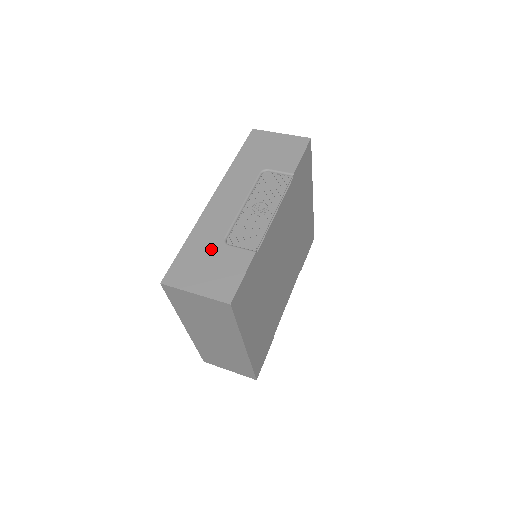
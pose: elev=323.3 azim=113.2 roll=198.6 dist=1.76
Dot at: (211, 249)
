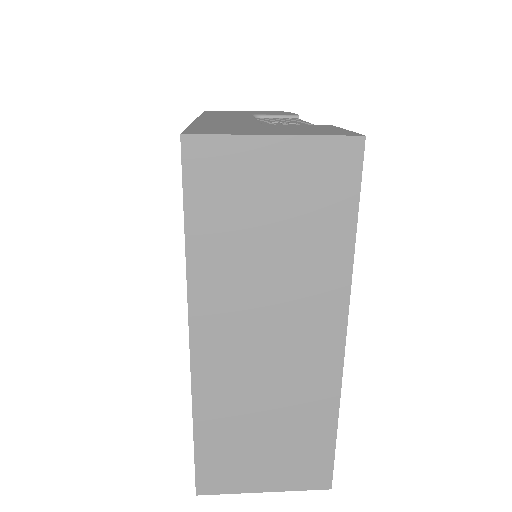
Dot at: (250, 125)
